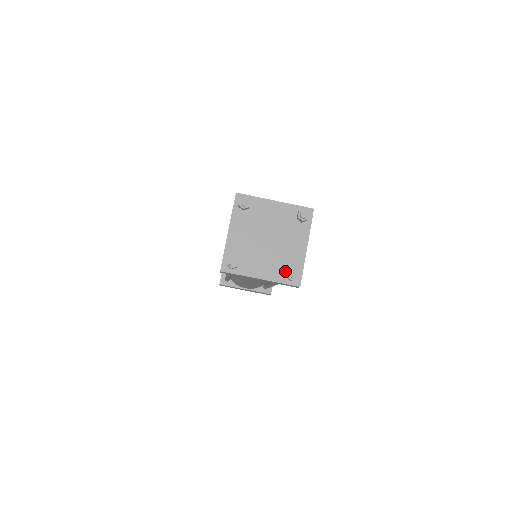
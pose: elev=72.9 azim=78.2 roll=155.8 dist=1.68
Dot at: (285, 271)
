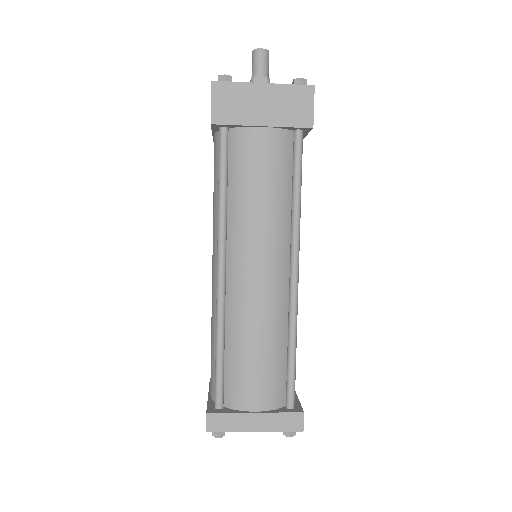
Dot at: occluded
